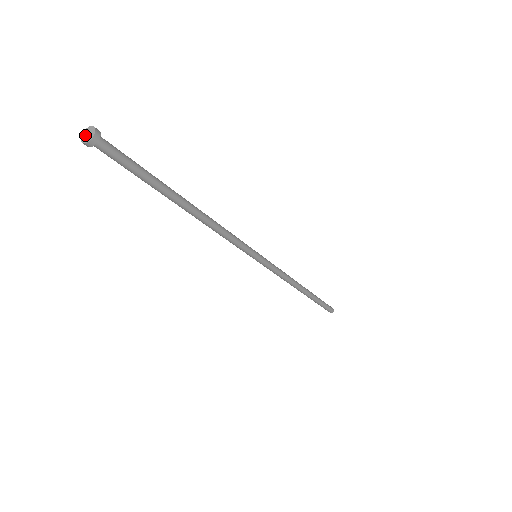
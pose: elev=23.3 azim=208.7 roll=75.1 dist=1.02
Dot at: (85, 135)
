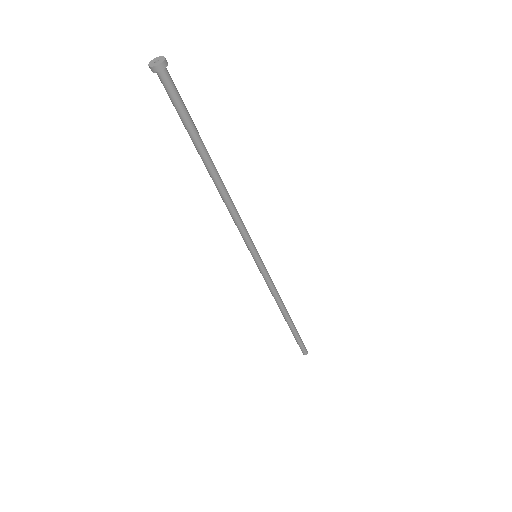
Dot at: (154, 63)
